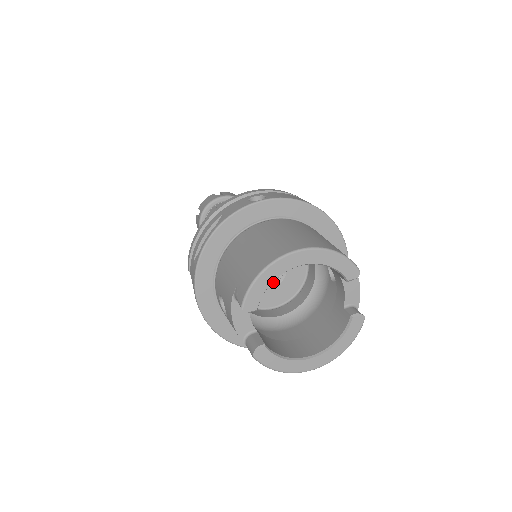
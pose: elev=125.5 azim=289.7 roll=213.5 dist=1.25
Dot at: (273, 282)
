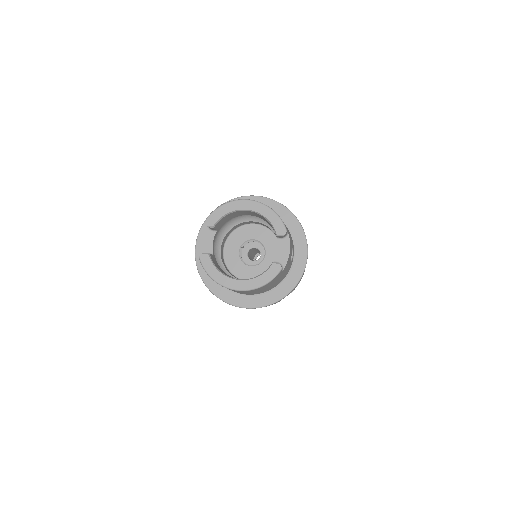
Dot at: occluded
